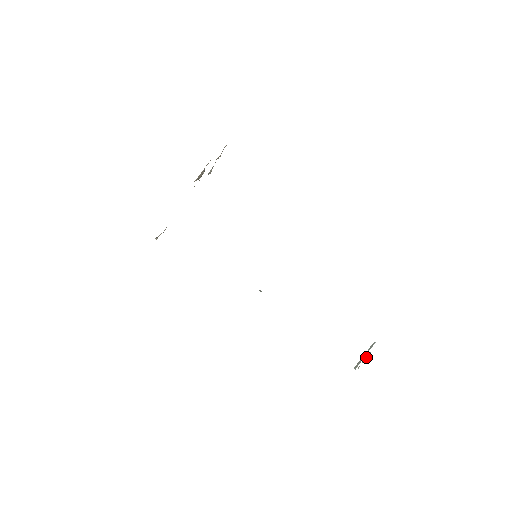
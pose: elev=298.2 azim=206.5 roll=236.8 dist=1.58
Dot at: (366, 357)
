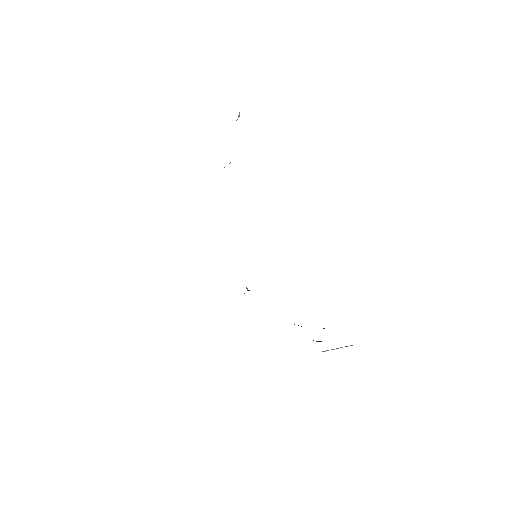
Dot at: occluded
